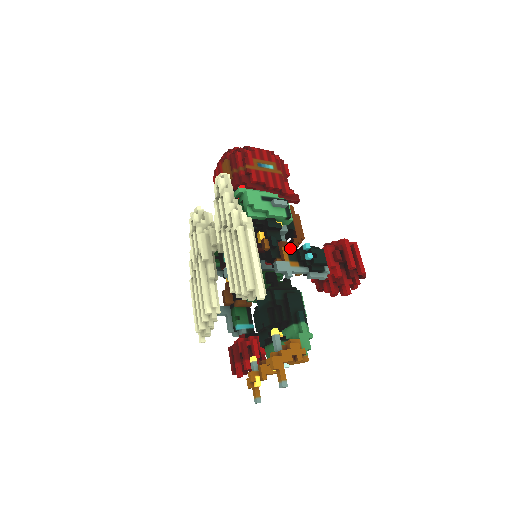
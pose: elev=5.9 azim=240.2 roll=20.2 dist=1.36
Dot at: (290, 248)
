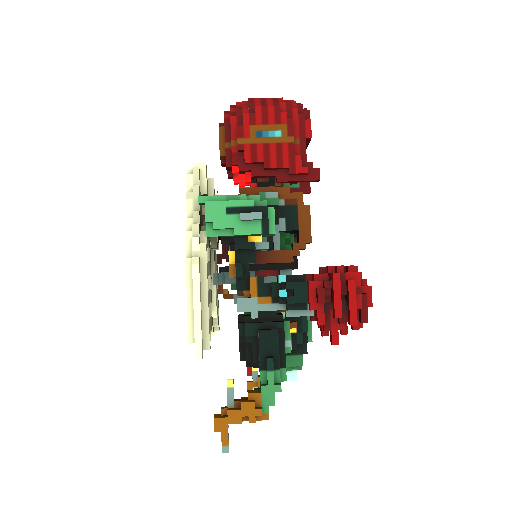
Dot at: (262, 277)
